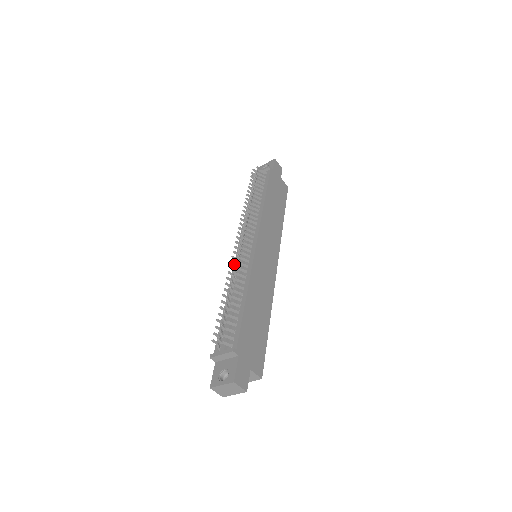
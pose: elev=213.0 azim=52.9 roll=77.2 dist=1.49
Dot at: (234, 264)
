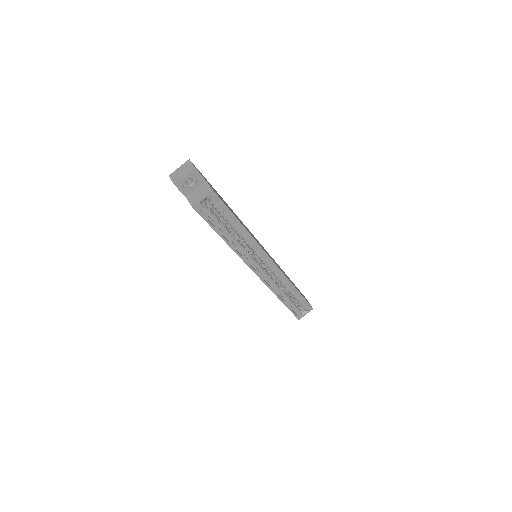
Dot at: occluded
